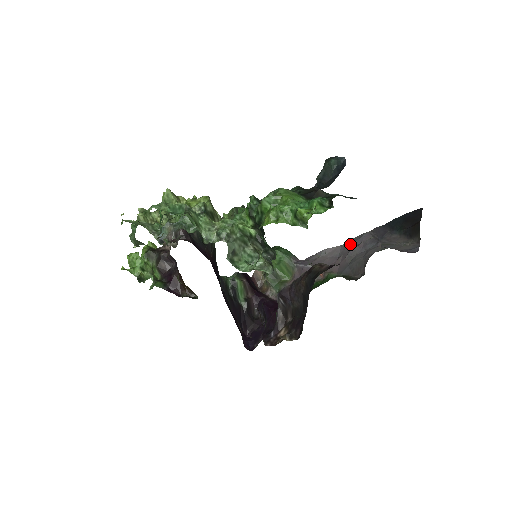
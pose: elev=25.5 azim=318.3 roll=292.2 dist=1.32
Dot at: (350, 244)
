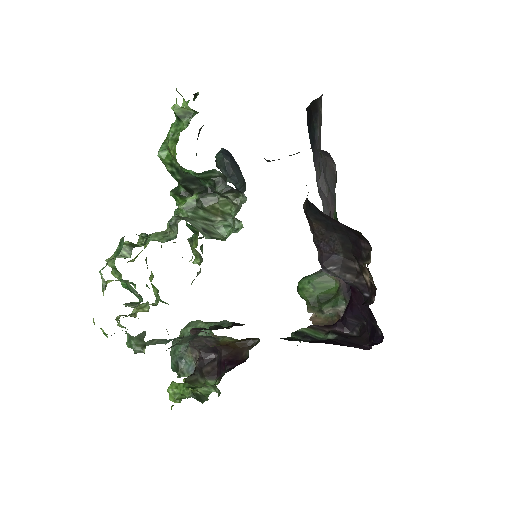
Dot at: (320, 196)
